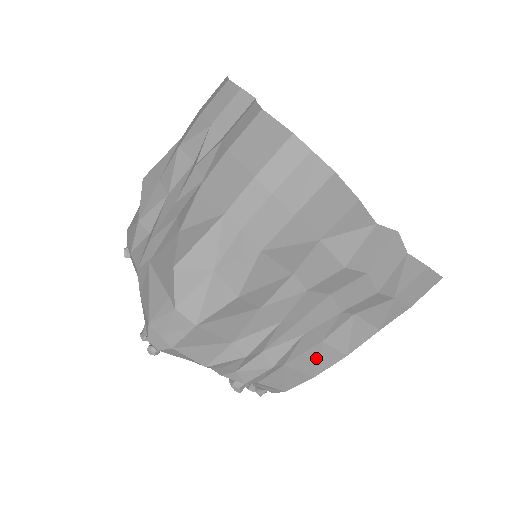
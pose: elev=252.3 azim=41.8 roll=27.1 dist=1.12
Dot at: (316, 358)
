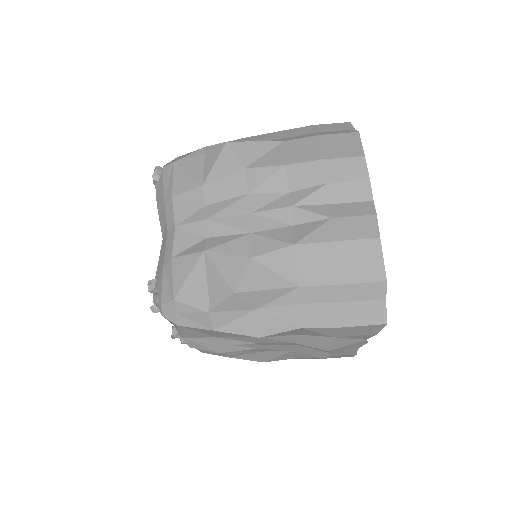
Dot at: (245, 354)
